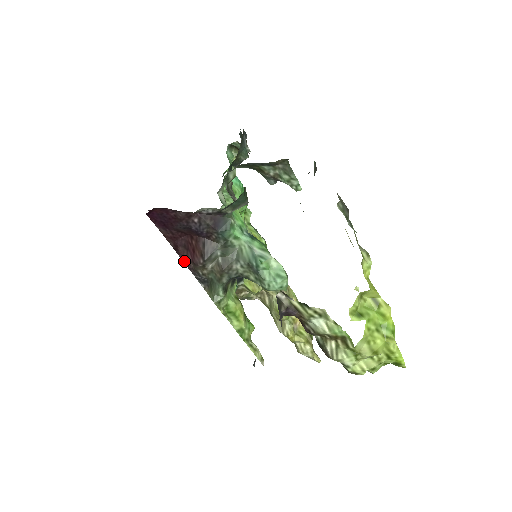
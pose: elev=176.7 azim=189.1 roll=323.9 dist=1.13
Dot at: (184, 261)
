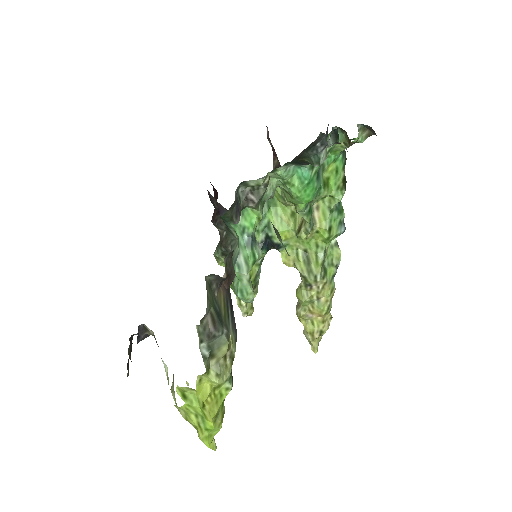
Dot at: occluded
